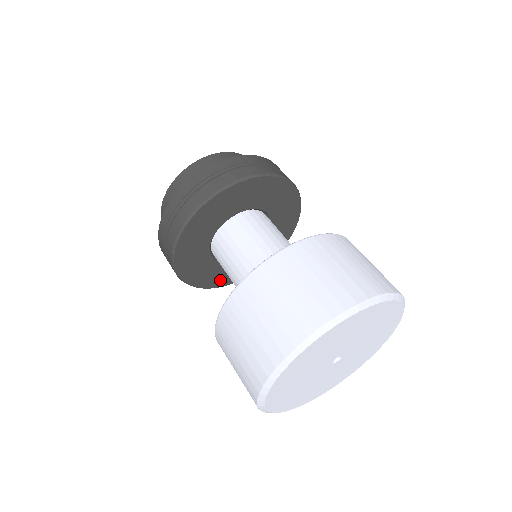
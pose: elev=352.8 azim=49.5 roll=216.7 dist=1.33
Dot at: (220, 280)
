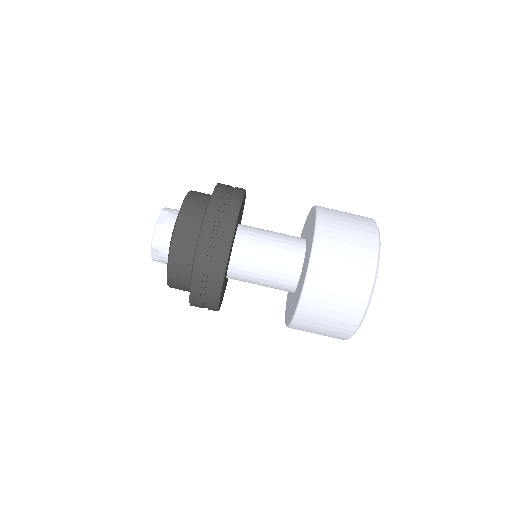
Dot at: (227, 280)
